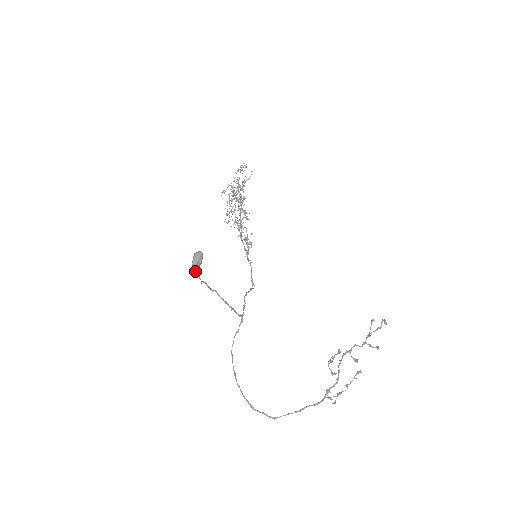
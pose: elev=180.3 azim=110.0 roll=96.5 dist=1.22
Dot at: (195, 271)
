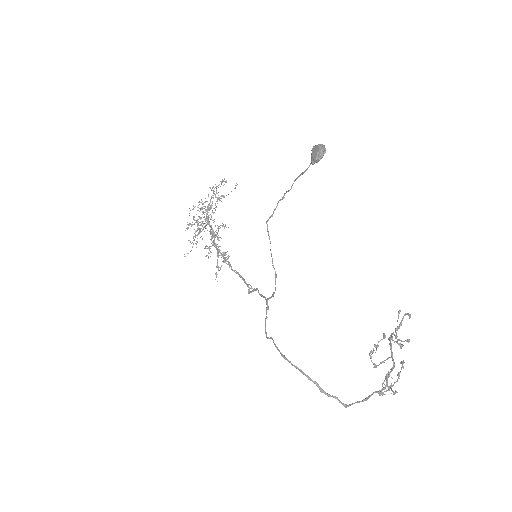
Dot at: (295, 179)
